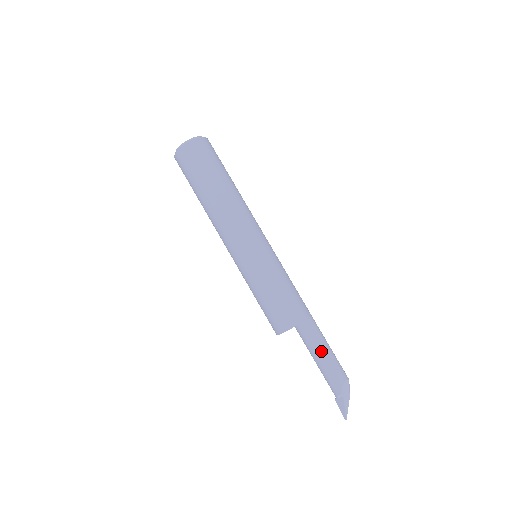
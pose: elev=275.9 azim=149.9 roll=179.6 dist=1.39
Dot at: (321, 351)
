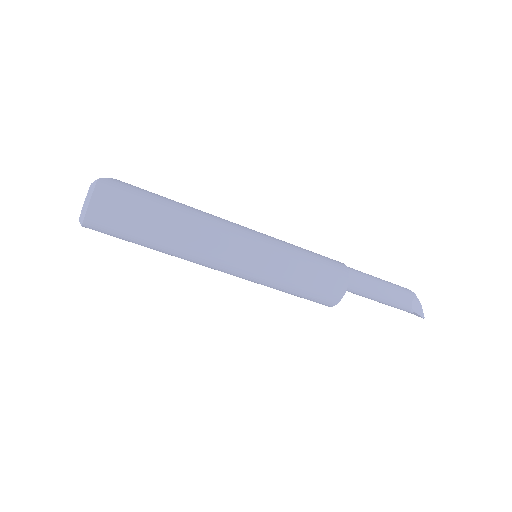
Dot at: (376, 297)
